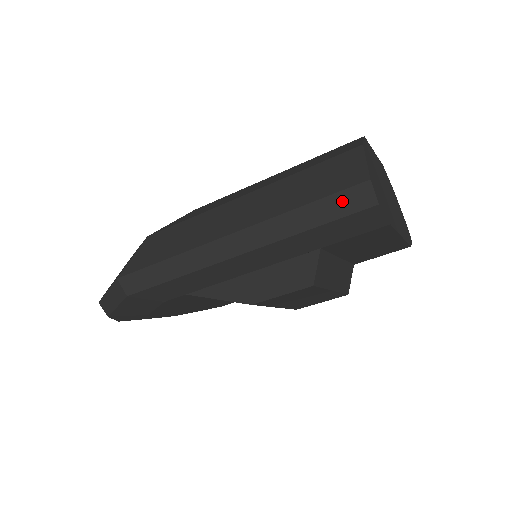
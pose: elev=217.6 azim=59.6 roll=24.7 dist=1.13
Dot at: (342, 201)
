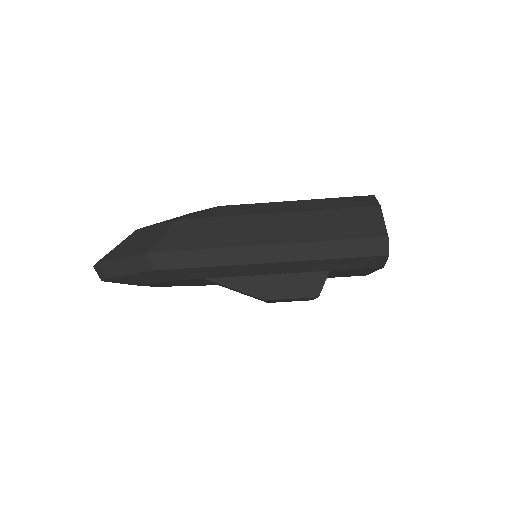
Dot at: (365, 245)
